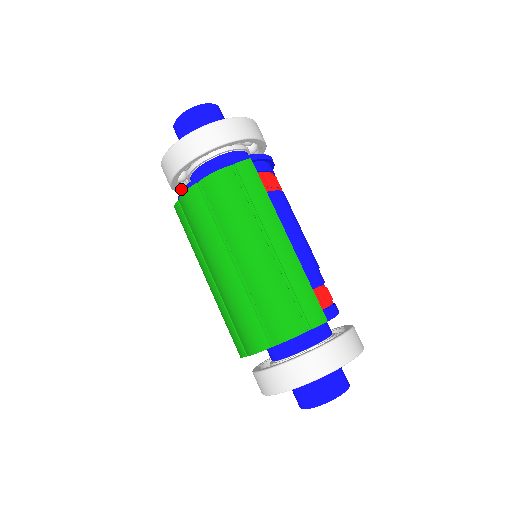
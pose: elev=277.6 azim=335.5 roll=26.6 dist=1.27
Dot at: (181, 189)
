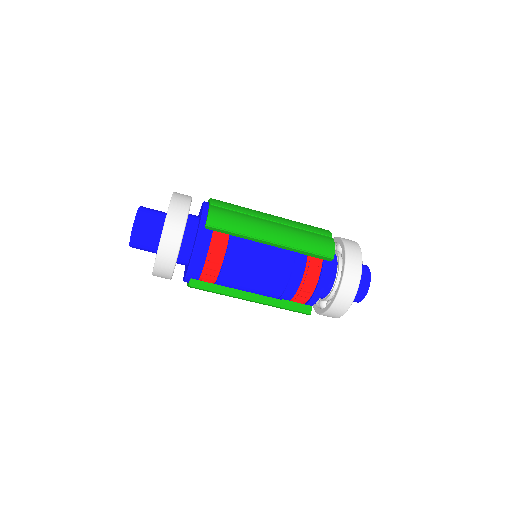
Dot at: occluded
